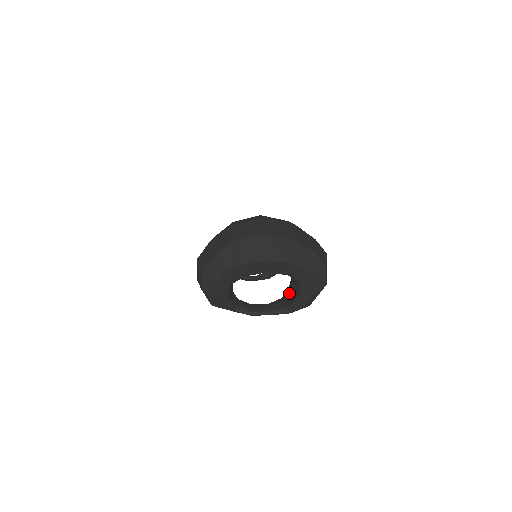
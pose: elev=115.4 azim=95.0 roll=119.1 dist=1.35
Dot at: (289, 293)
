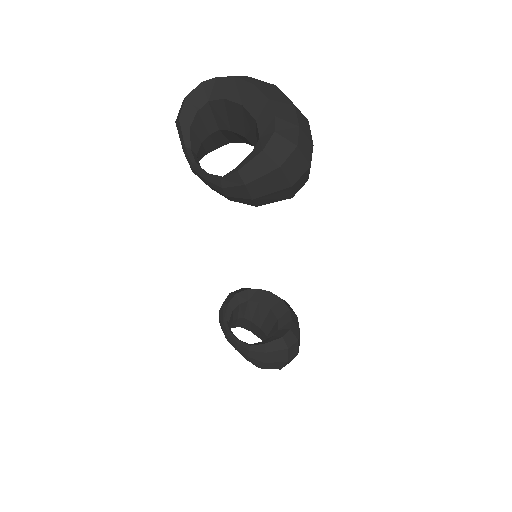
Dot at: occluded
